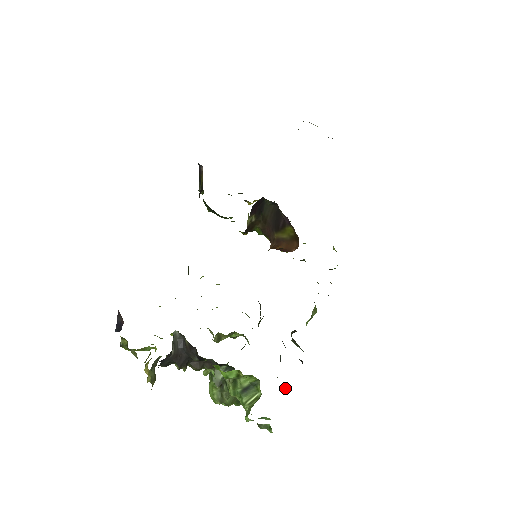
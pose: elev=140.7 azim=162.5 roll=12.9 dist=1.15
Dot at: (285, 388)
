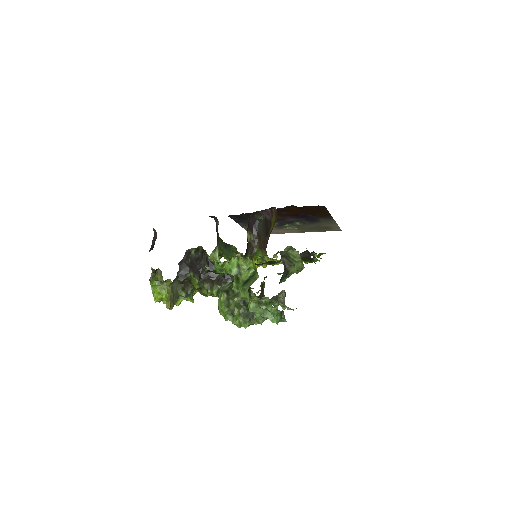
Dot at: occluded
